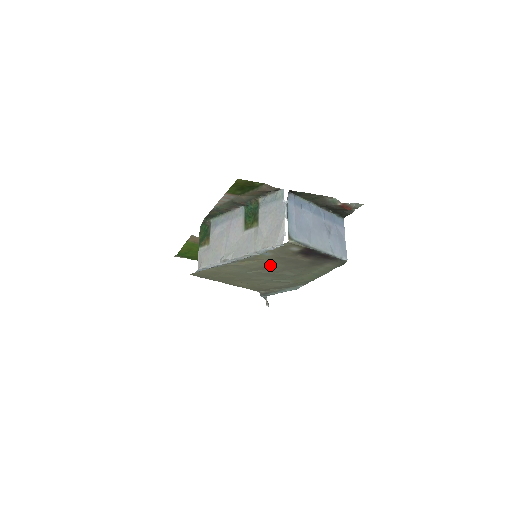
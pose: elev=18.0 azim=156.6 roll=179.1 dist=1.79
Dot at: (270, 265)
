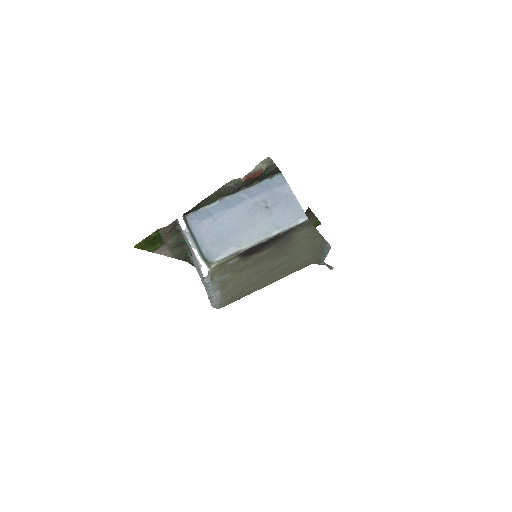
Dot at: (252, 271)
